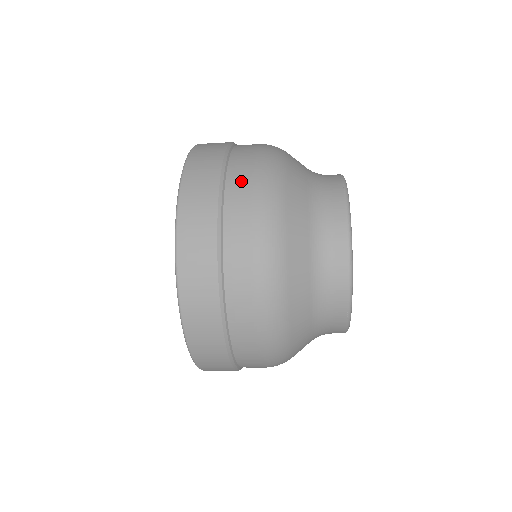
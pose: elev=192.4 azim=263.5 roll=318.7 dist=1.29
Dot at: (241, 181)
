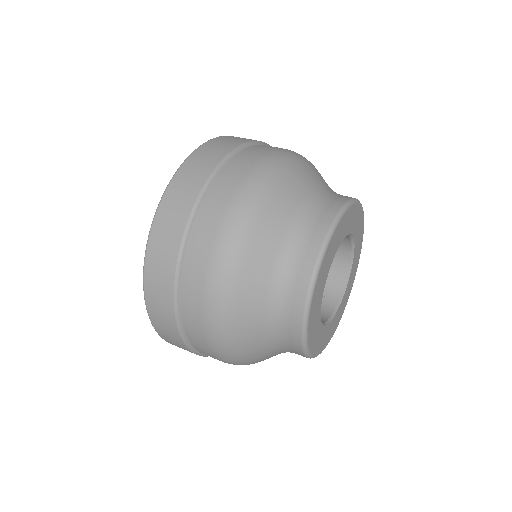
Dot at: (207, 225)
